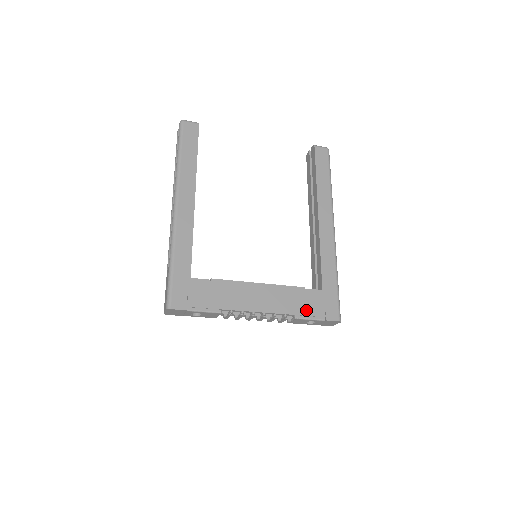
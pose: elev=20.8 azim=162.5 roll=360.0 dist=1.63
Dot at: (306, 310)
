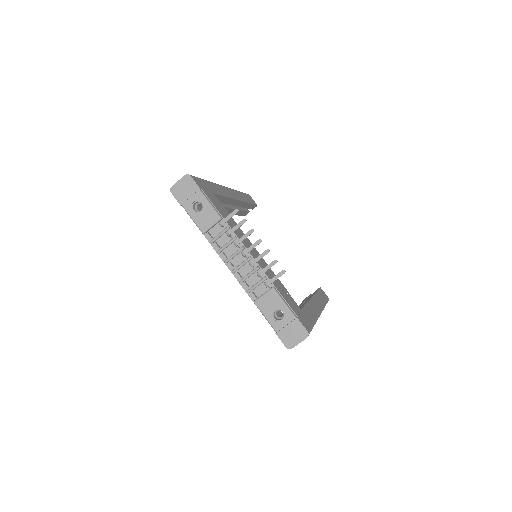
Dot at: (284, 296)
